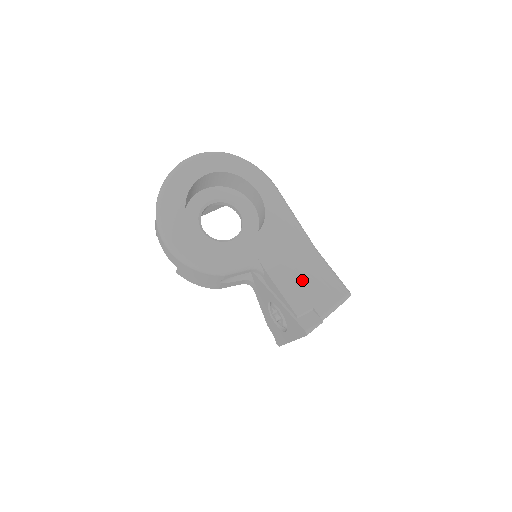
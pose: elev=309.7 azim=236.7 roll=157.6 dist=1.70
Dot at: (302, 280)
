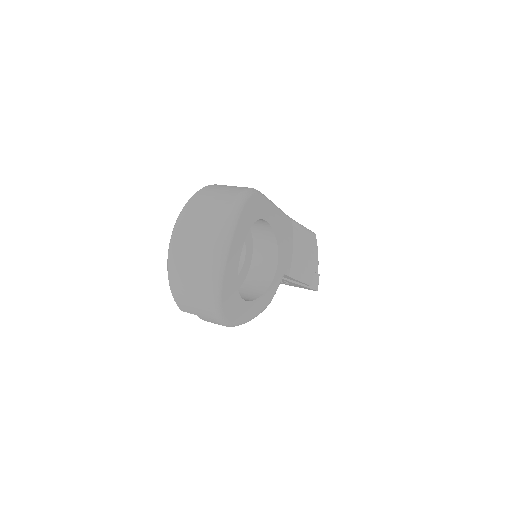
Dot at: (303, 259)
